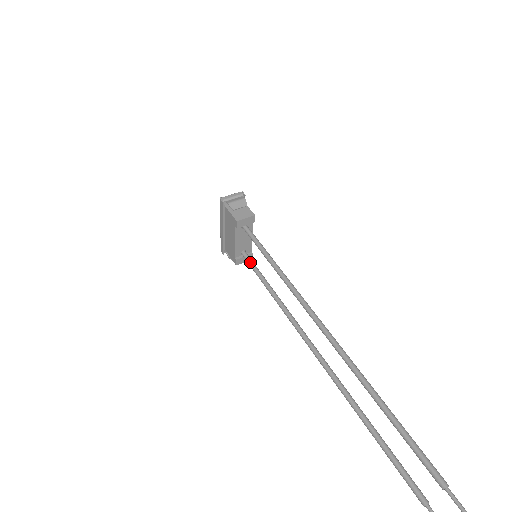
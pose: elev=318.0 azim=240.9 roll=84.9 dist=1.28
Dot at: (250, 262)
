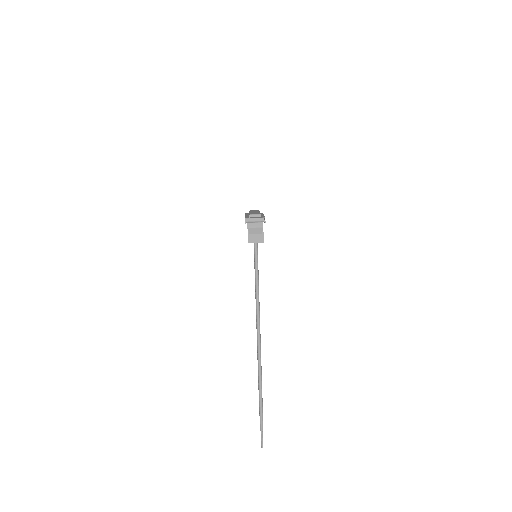
Dot at: occluded
